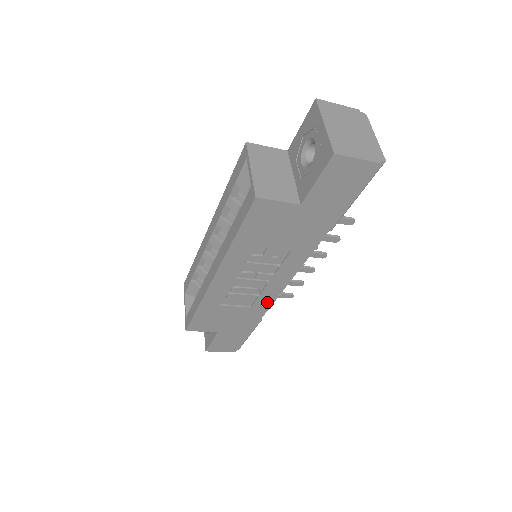
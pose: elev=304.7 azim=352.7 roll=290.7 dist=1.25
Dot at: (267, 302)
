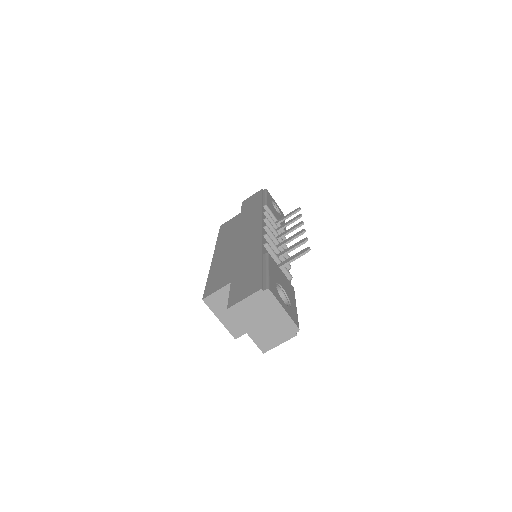
Dot at: occluded
